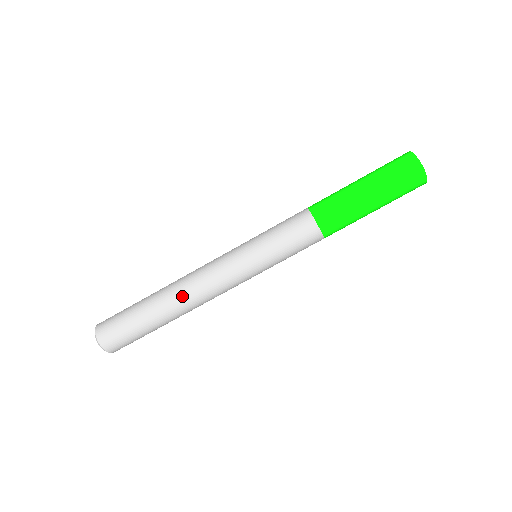
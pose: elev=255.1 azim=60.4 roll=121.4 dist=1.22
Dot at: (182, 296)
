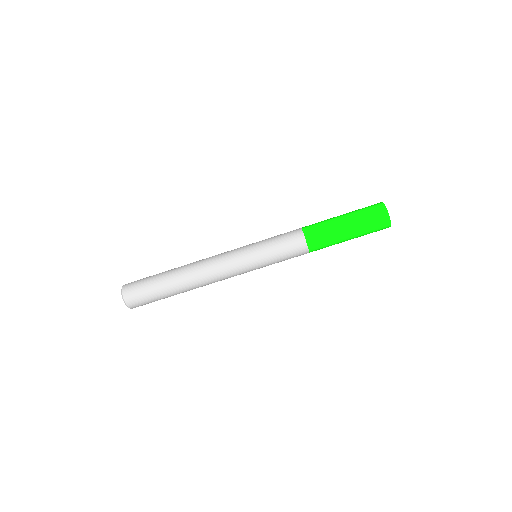
Dot at: (199, 284)
